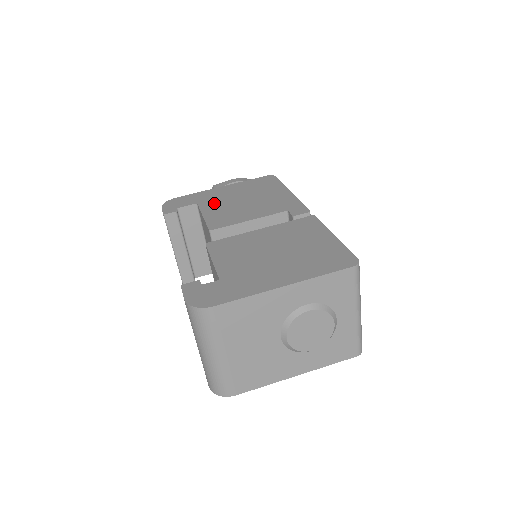
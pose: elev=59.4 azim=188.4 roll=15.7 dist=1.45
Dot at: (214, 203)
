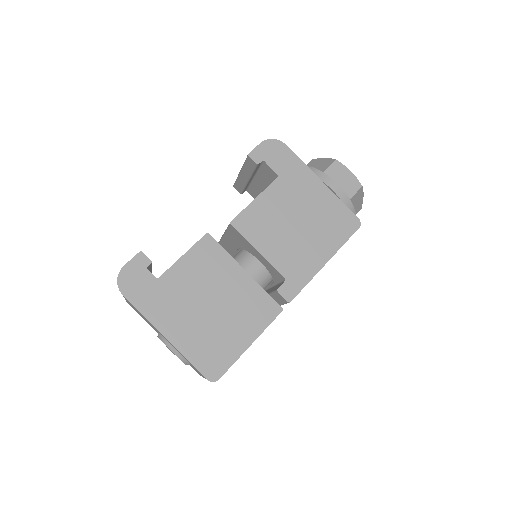
Dot at: (283, 195)
